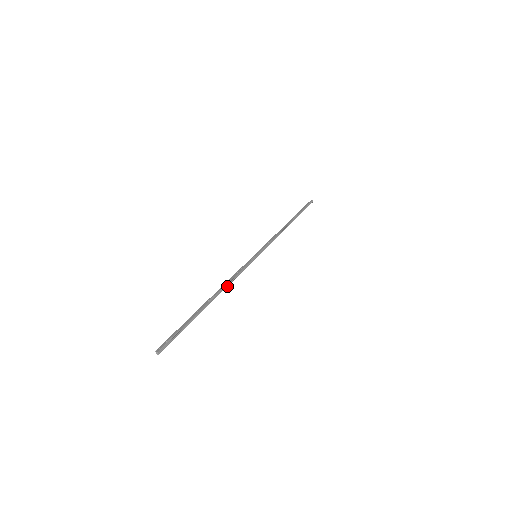
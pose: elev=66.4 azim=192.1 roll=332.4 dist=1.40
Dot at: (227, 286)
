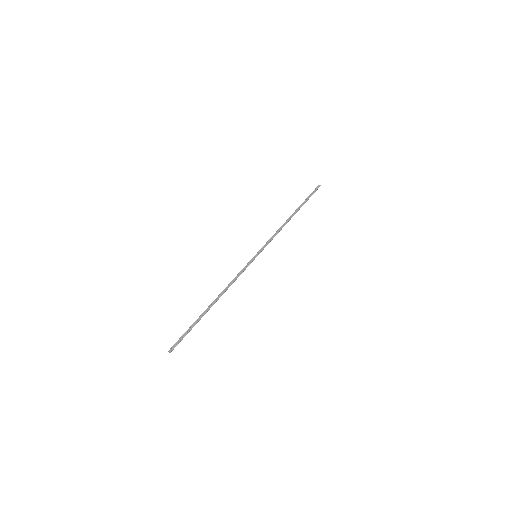
Dot at: (227, 289)
